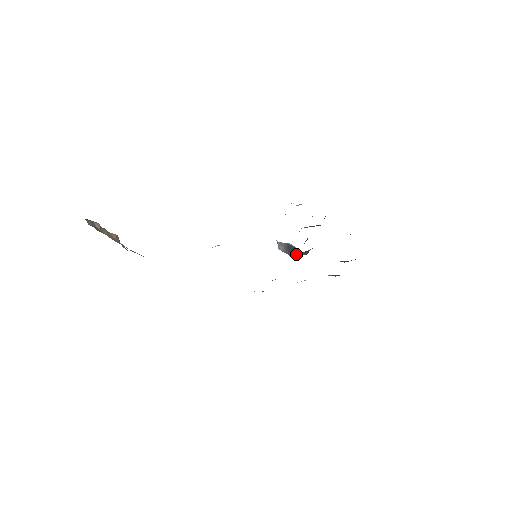
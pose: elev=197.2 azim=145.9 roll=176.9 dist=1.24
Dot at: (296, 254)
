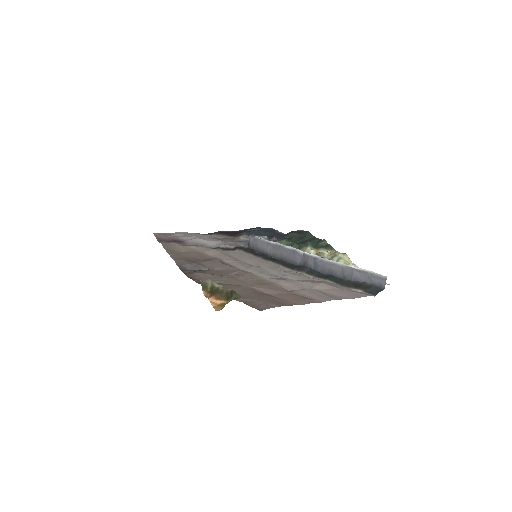
Dot at: occluded
